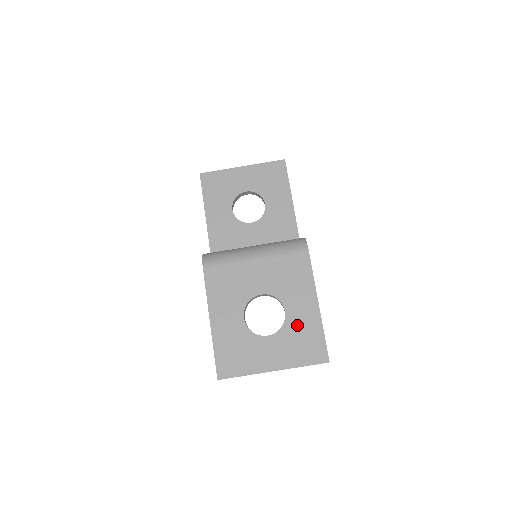
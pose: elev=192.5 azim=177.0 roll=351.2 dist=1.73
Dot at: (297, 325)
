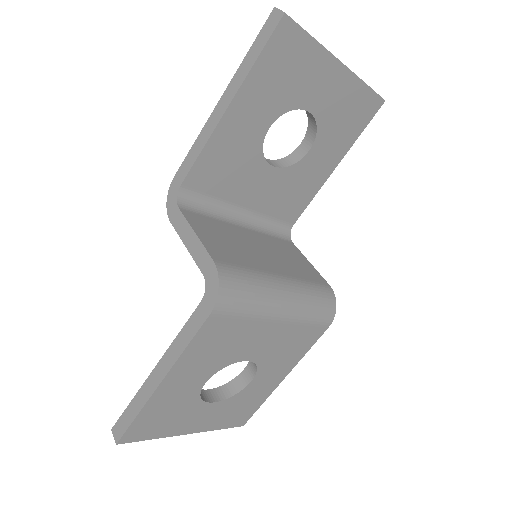
Dot at: (249, 395)
